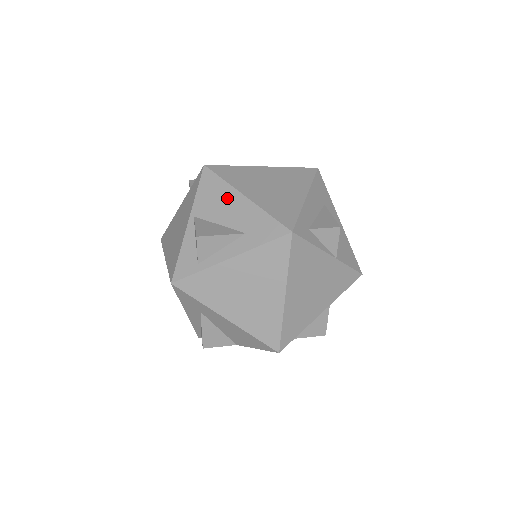
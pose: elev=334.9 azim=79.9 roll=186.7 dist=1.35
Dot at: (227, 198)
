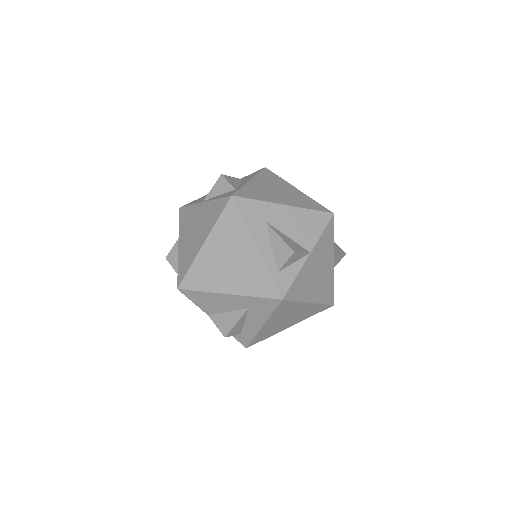
Dot at: occluded
